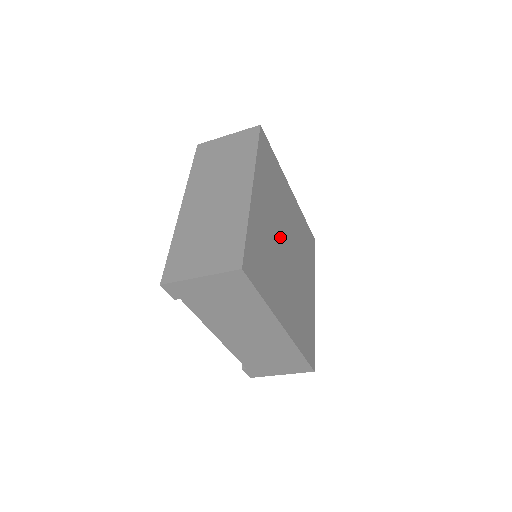
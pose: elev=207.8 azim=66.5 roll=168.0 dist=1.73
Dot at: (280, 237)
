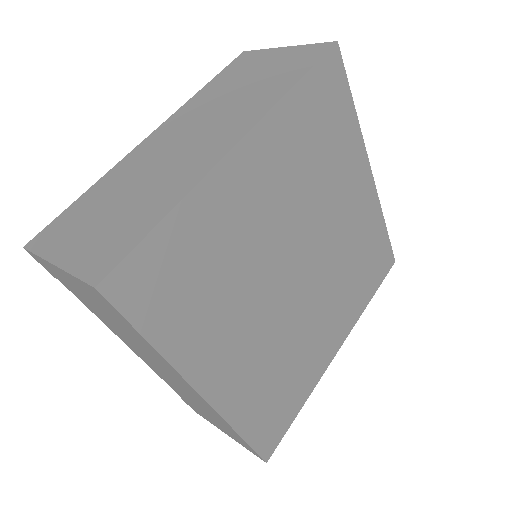
Dot at: (285, 246)
